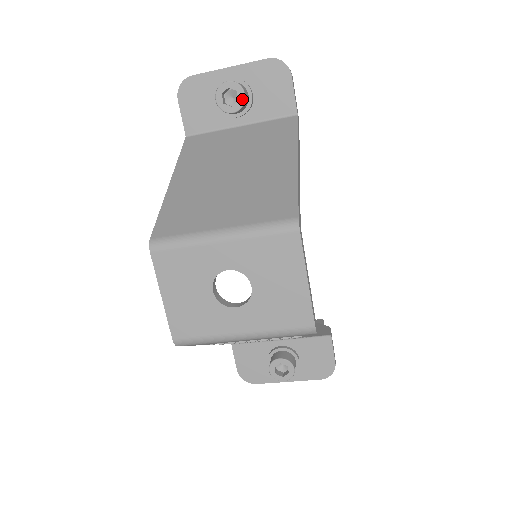
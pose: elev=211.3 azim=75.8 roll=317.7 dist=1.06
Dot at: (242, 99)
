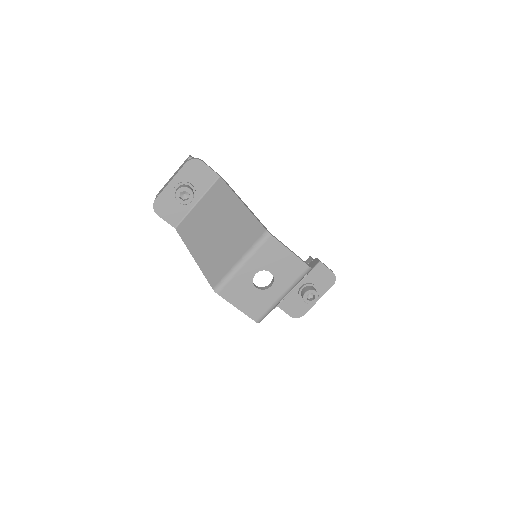
Dot at: (191, 192)
